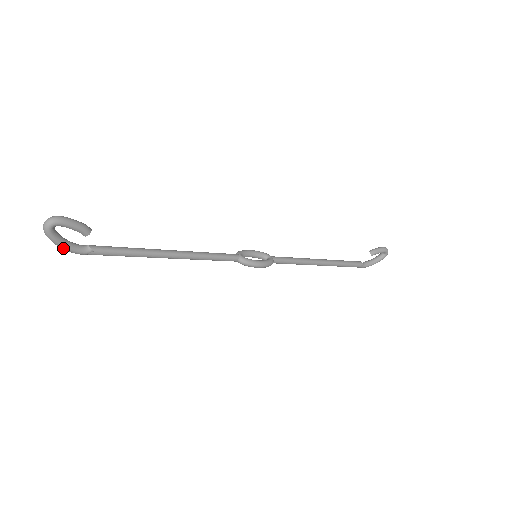
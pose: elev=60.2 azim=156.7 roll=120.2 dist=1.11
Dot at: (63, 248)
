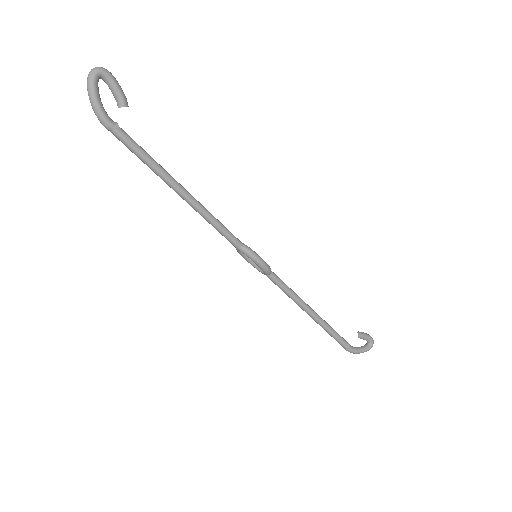
Dot at: (95, 104)
